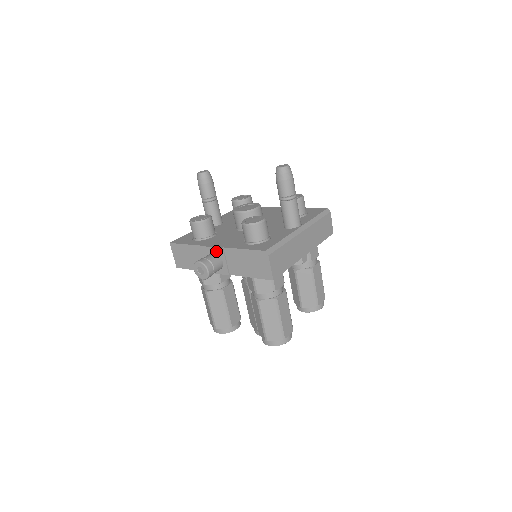
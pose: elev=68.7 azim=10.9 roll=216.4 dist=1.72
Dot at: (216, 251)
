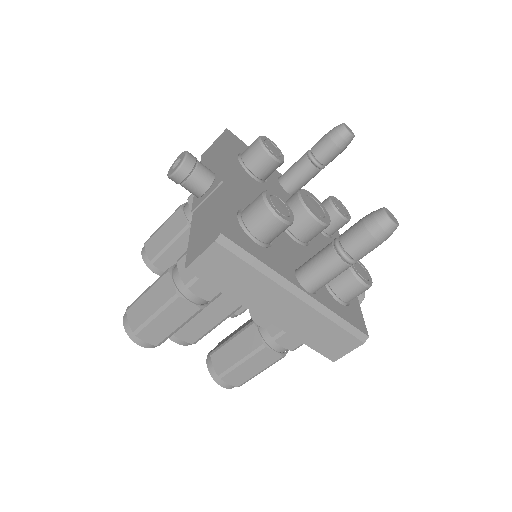
Dot at: (218, 177)
